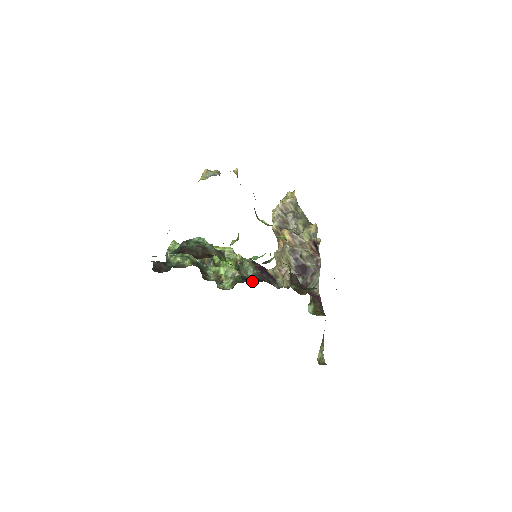
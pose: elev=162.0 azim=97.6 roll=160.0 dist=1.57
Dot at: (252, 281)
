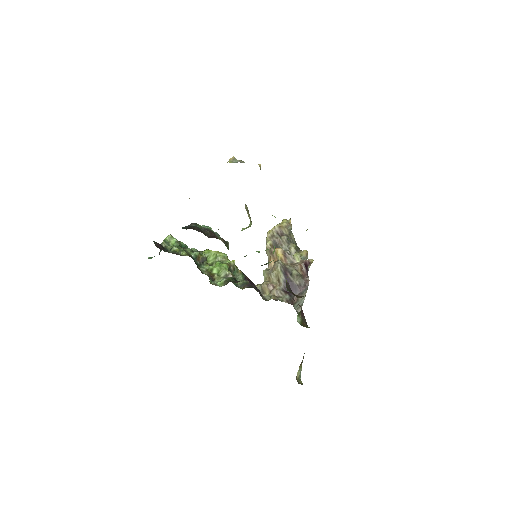
Dot at: (241, 288)
